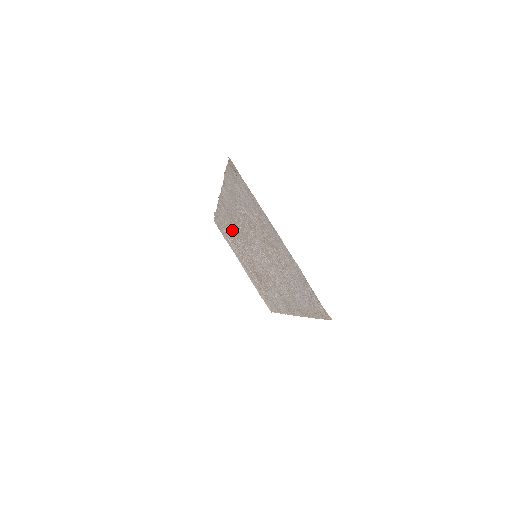
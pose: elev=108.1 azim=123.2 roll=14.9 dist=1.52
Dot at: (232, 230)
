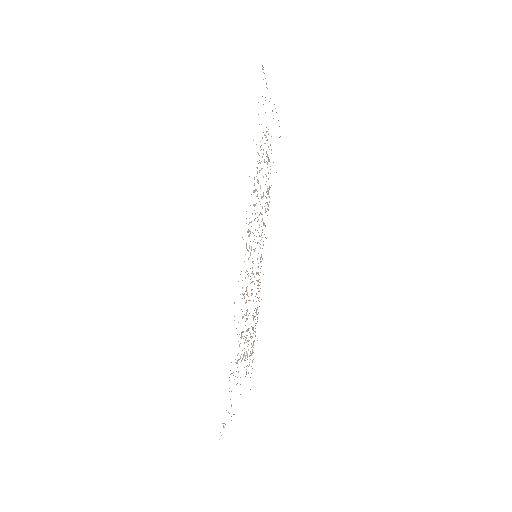
Dot at: occluded
